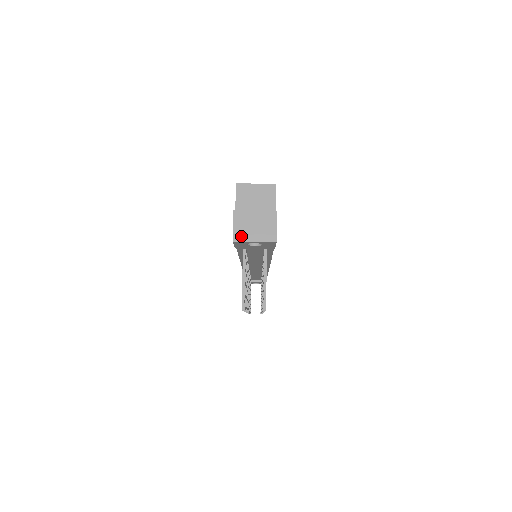
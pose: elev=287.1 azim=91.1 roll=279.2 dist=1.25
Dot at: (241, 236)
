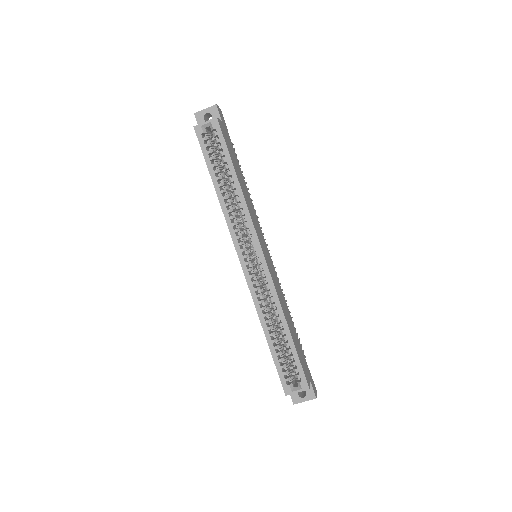
Dot at: occluded
